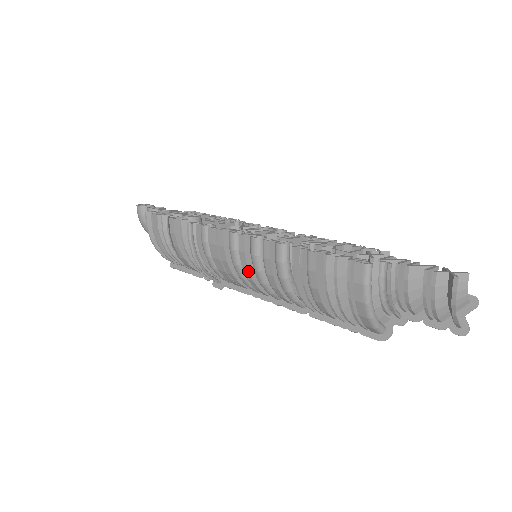
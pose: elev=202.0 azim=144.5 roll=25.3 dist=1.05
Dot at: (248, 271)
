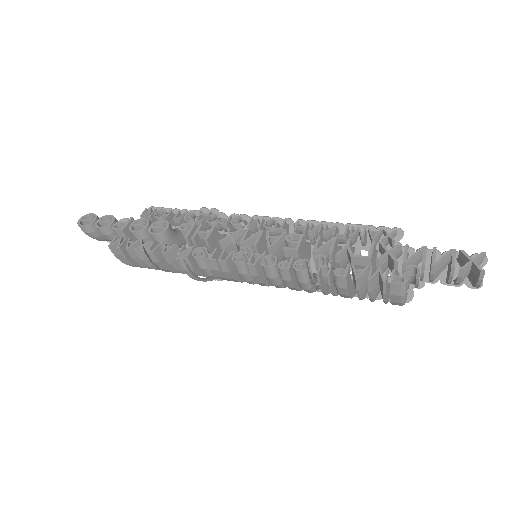
Dot at: (263, 284)
